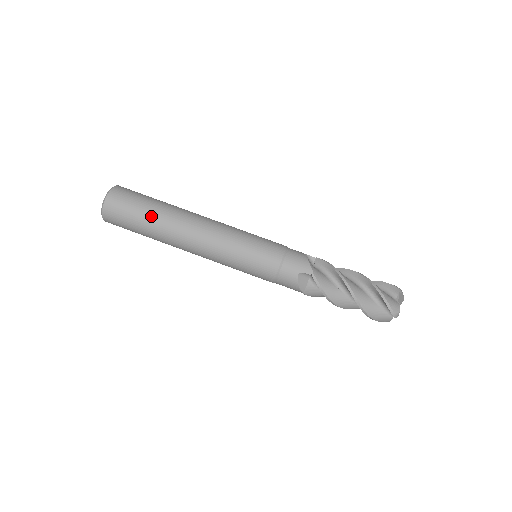
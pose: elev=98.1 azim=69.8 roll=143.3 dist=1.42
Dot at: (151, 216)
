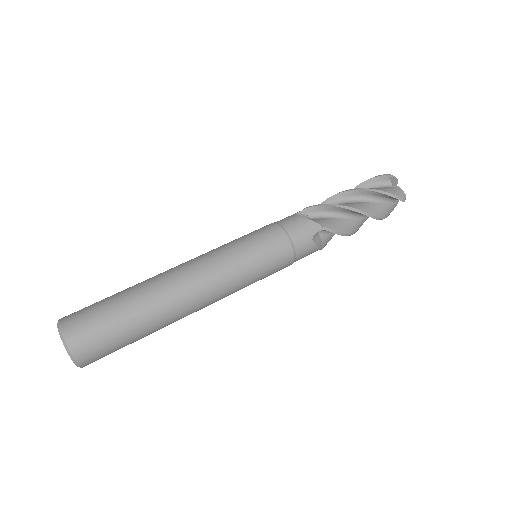
Dot at: (135, 318)
